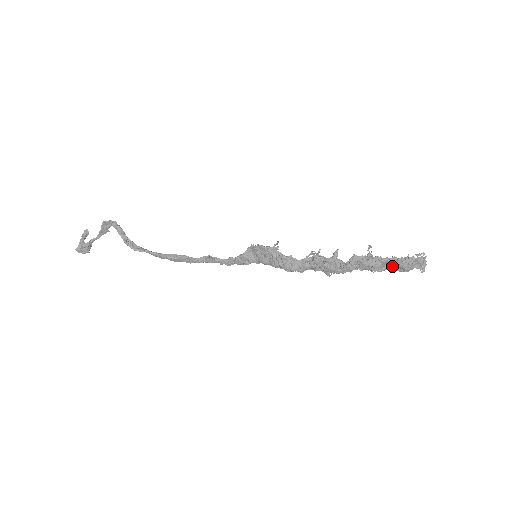
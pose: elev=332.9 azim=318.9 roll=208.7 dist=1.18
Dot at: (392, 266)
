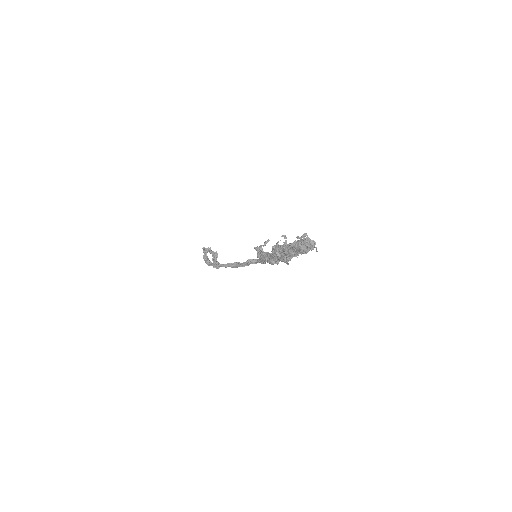
Dot at: (294, 251)
